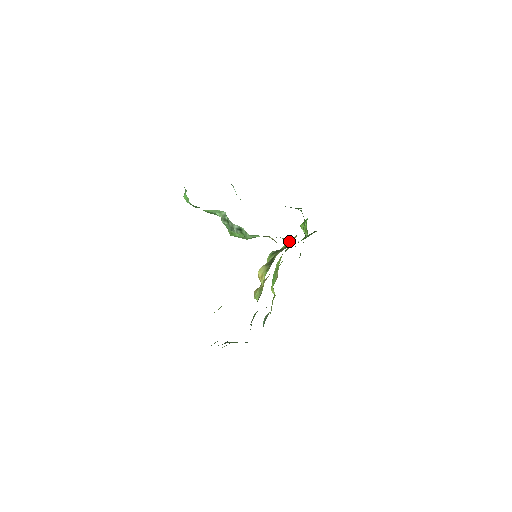
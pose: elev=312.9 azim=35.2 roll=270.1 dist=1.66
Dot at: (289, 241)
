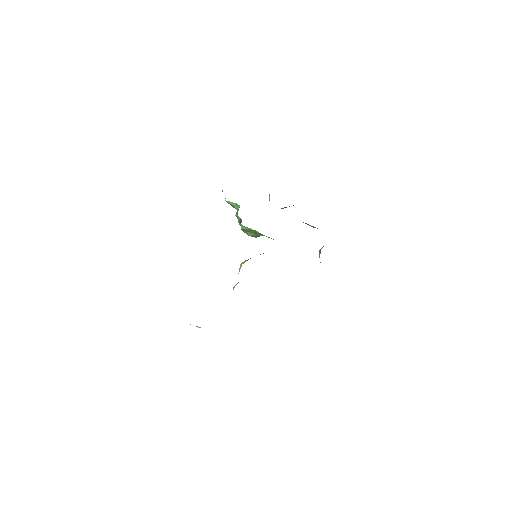
Dot at: occluded
